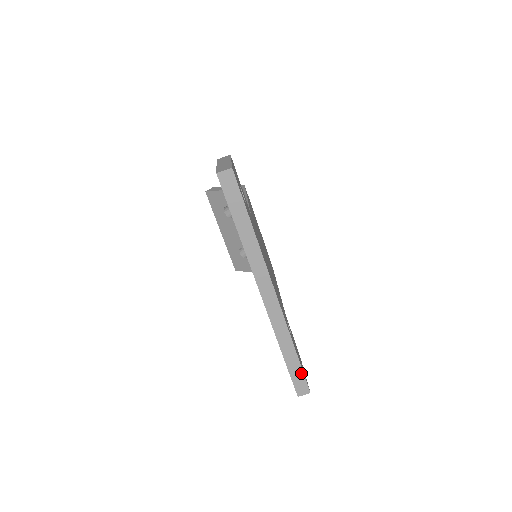
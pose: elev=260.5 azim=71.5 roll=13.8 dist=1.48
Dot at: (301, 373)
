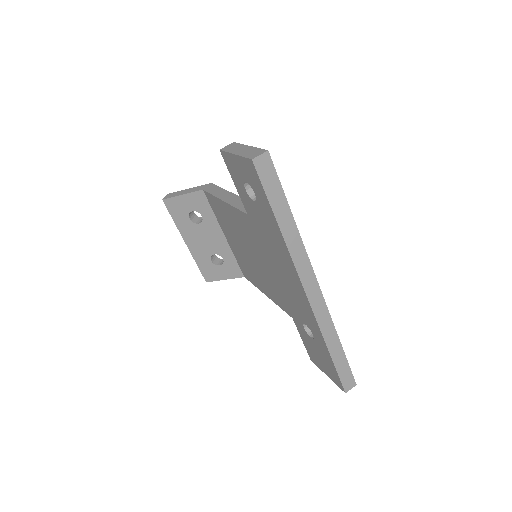
Dot at: (347, 367)
